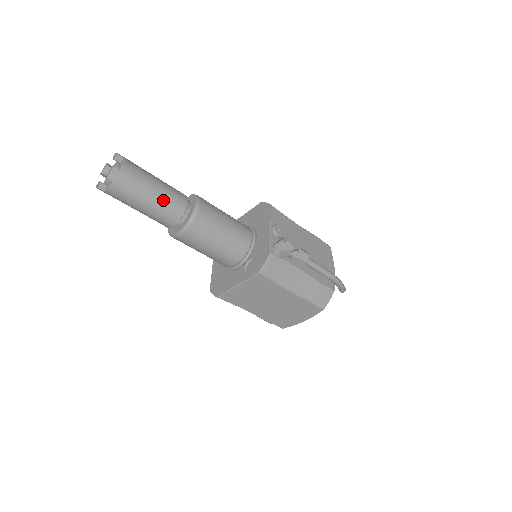
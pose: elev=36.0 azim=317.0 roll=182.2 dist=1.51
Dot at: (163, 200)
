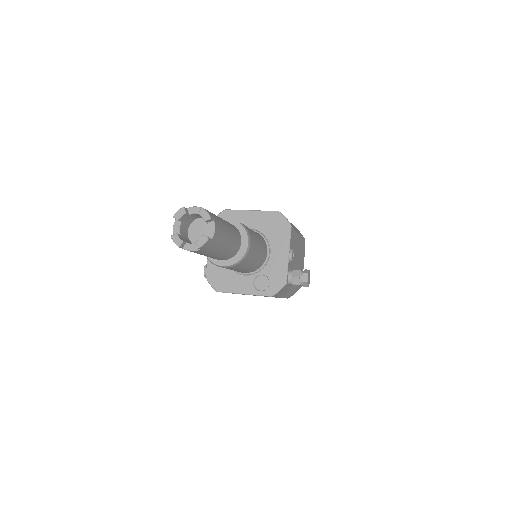
Dot at: (228, 250)
